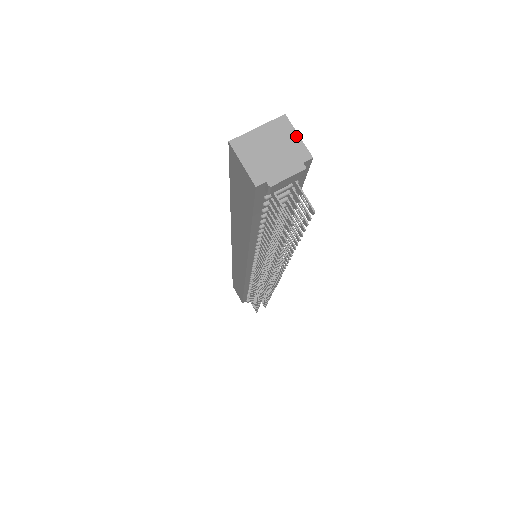
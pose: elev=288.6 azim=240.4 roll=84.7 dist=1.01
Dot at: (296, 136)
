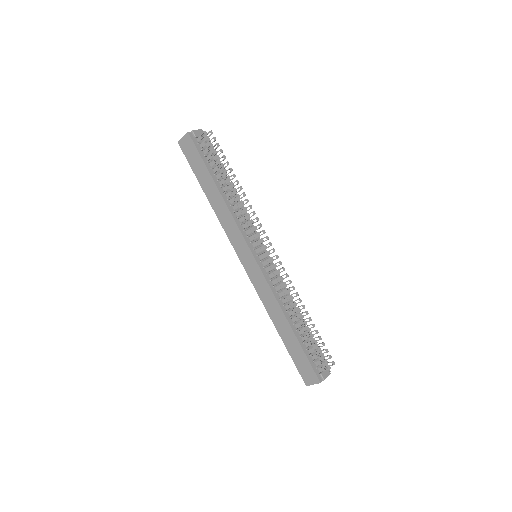
Dot at: occluded
